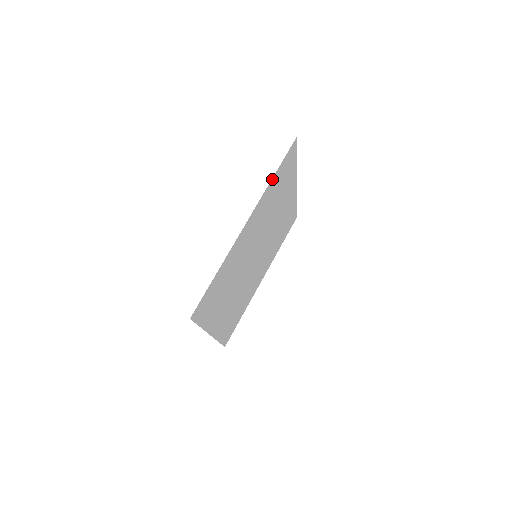
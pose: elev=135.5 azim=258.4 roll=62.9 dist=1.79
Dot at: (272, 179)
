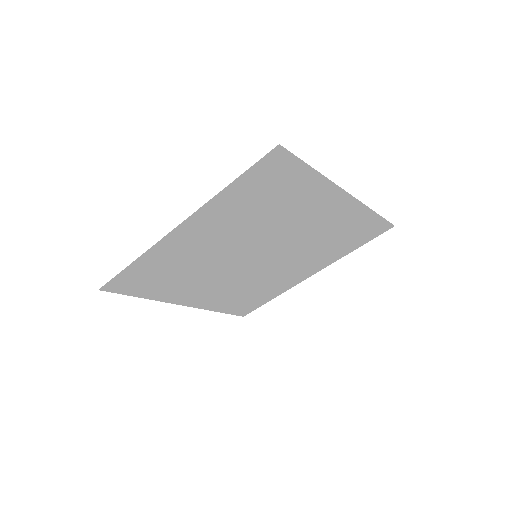
Dot at: (226, 189)
